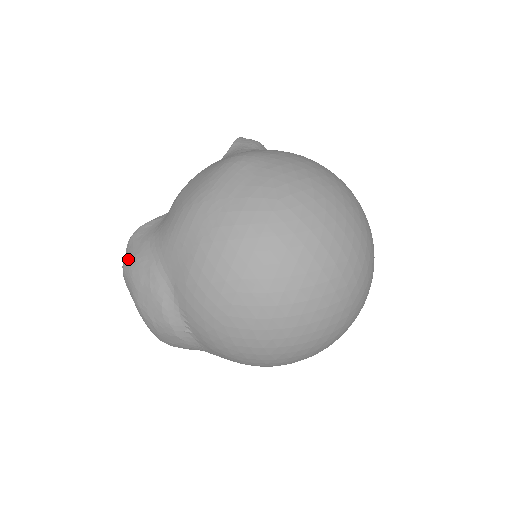
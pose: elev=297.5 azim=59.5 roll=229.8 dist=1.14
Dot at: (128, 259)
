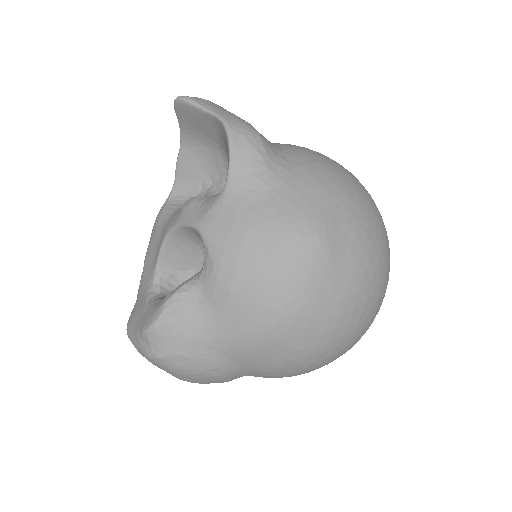
Dot at: (169, 357)
